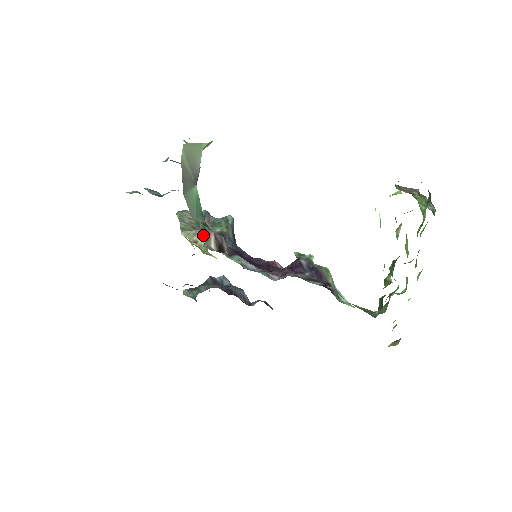
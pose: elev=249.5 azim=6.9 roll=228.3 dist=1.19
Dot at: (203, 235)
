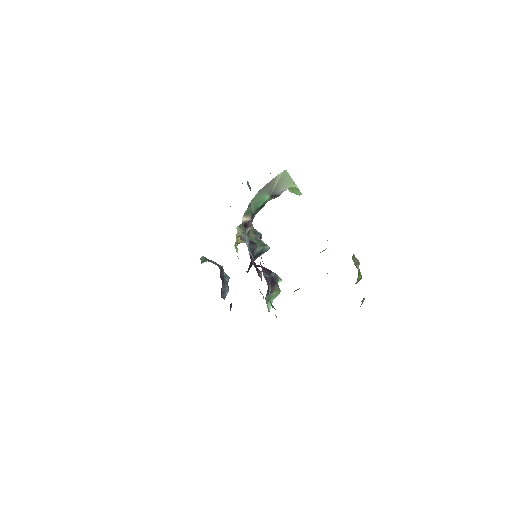
Dot at: occluded
